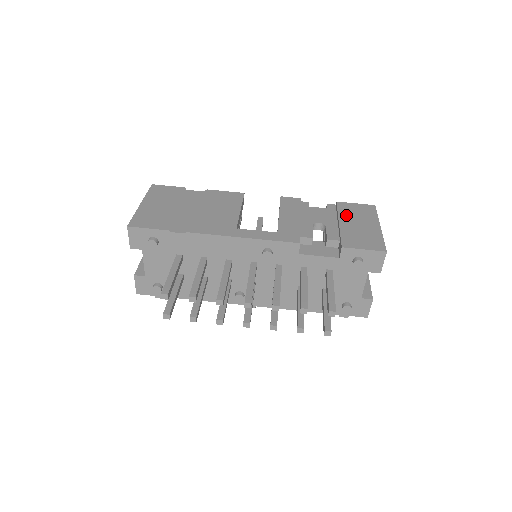
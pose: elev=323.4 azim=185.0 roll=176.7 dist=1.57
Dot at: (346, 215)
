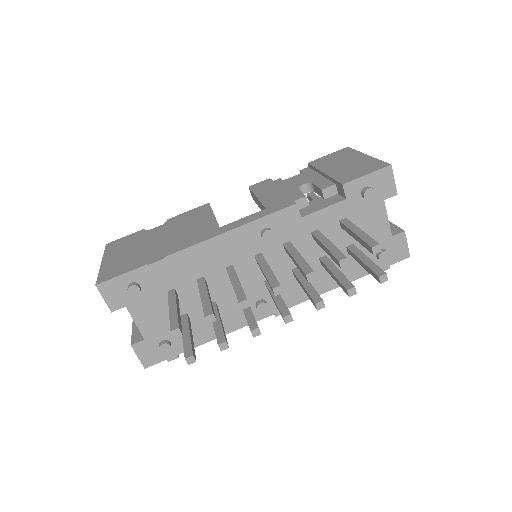
Dot at: (325, 165)
